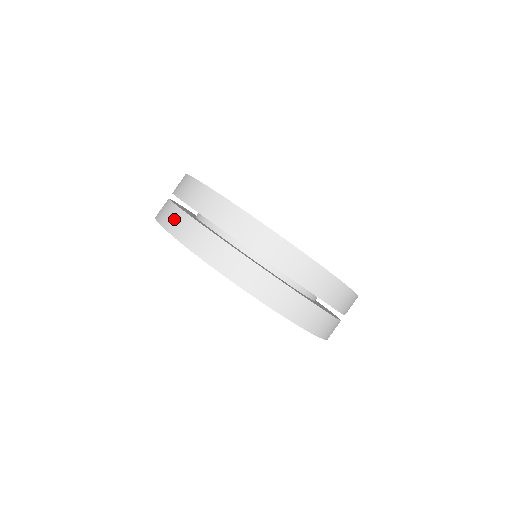
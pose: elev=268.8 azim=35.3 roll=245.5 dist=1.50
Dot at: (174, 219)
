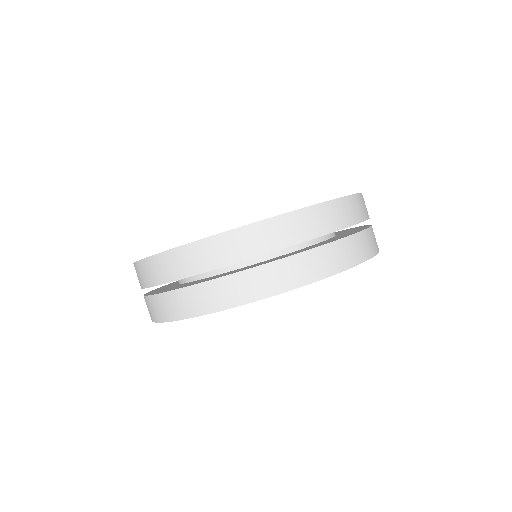
Dot at: occluded
